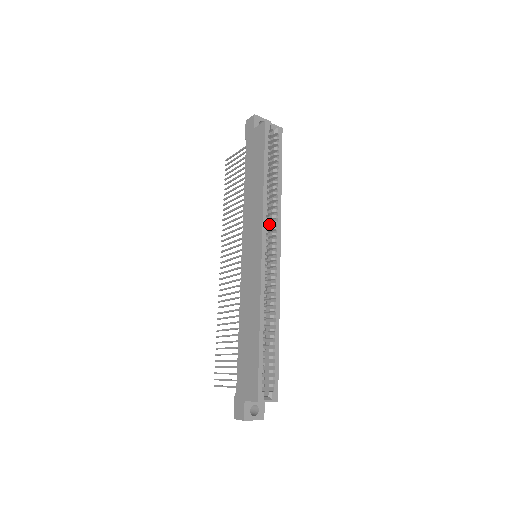
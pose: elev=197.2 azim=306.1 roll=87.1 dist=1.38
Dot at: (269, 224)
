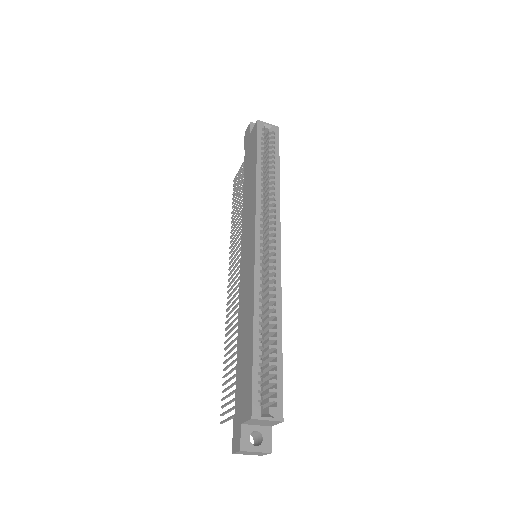
Dot at: (267, 218)
